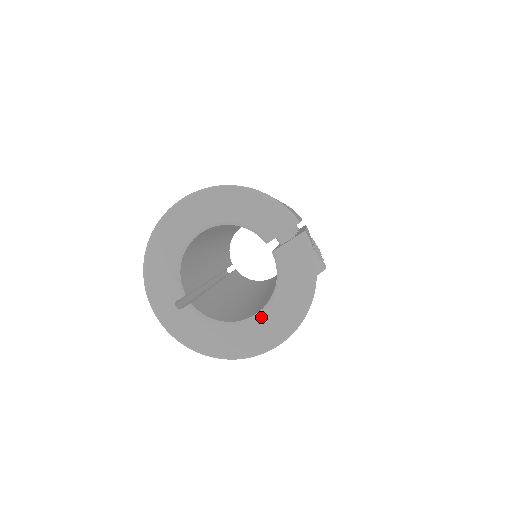
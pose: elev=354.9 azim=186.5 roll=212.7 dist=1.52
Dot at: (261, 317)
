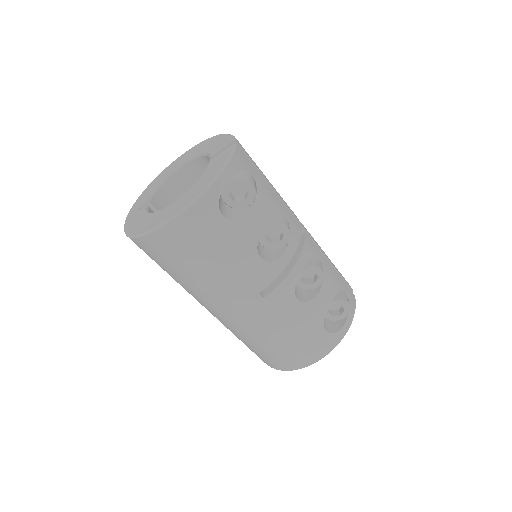
Dot at: (175, 202)
